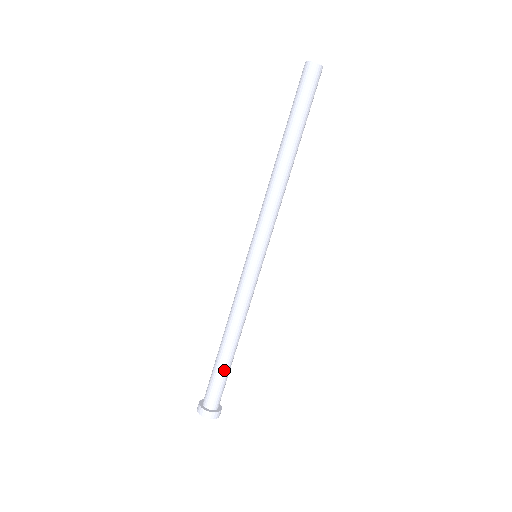
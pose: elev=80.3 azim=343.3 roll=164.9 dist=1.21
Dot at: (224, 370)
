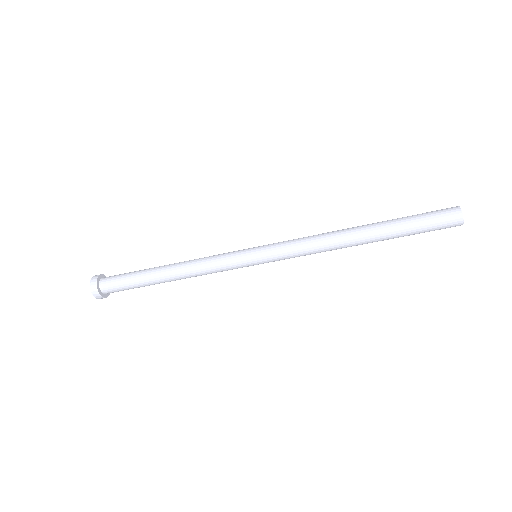
Dot at: occluded
